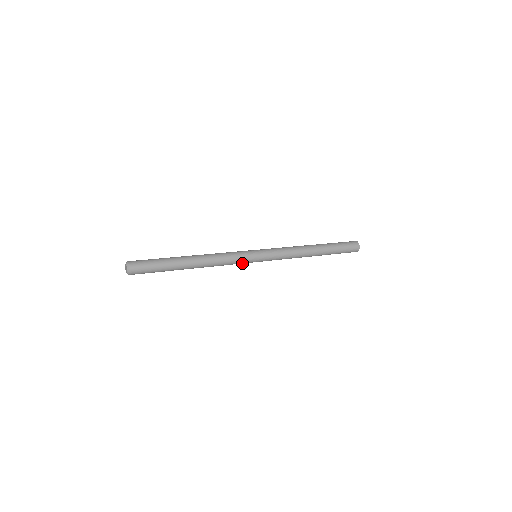
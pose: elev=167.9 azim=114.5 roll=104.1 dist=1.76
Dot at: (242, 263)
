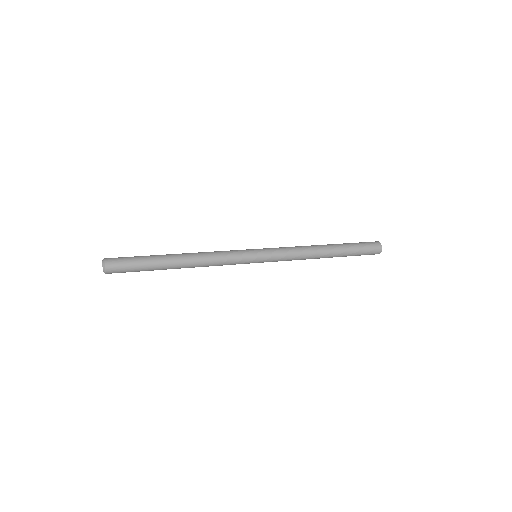
Dot at: occluded
